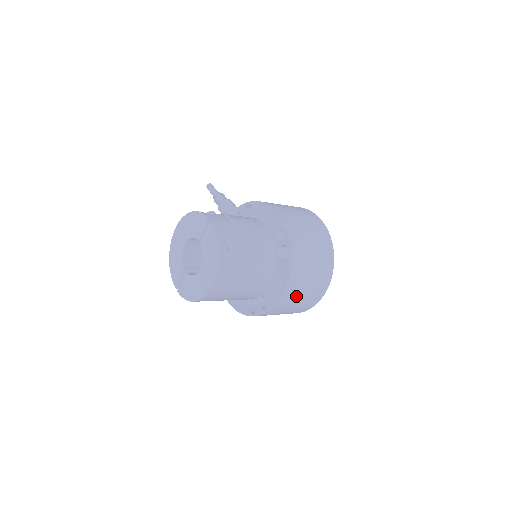
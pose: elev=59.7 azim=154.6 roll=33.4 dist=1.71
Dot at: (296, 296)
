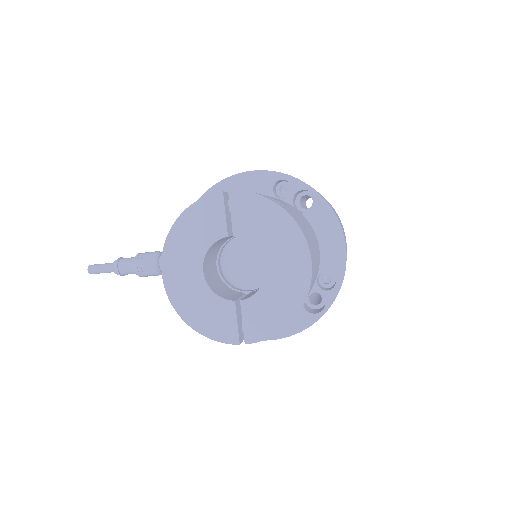
Dot at: occluded
